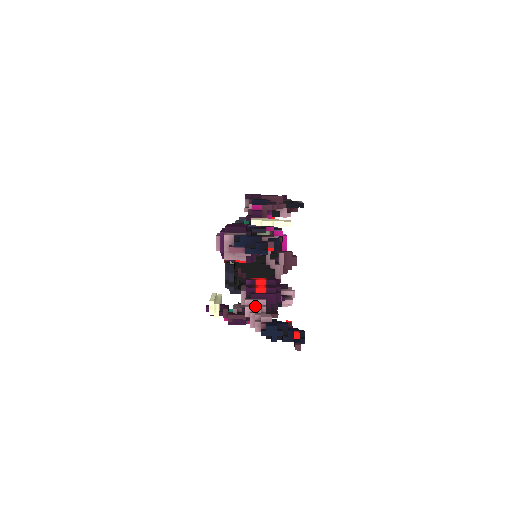
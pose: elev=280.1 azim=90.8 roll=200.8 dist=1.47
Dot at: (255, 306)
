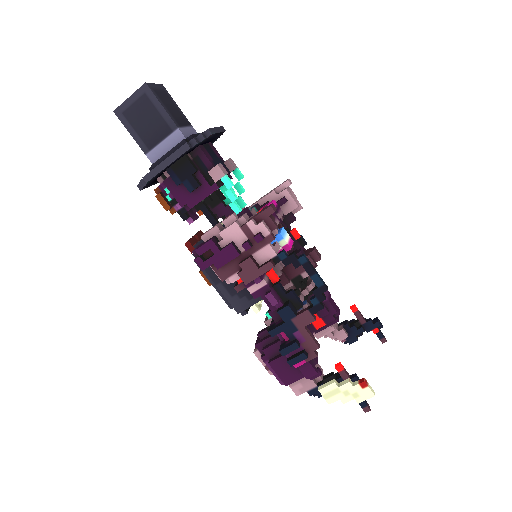
Dot at: (325, 334)
